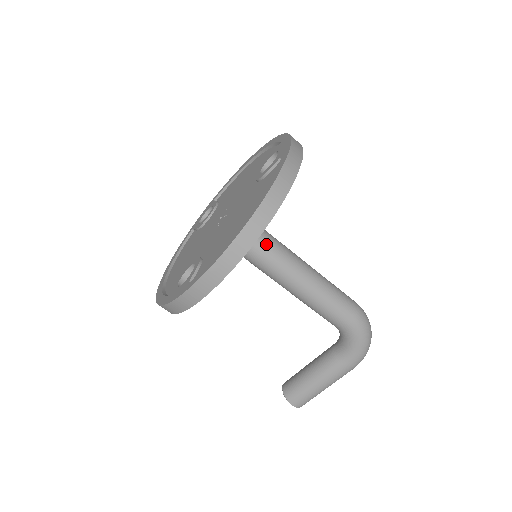
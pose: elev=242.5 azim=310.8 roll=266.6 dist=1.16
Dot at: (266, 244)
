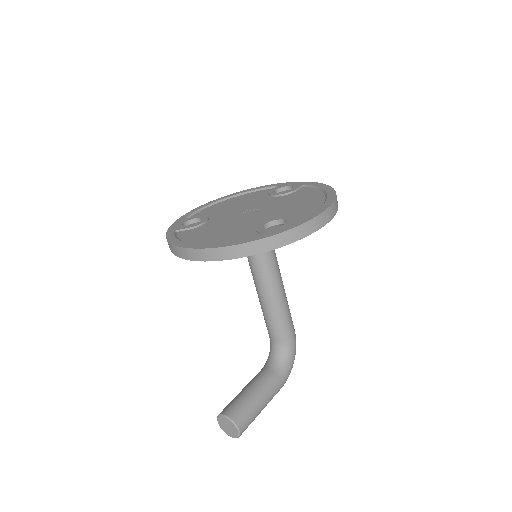
Dot at: occluded
